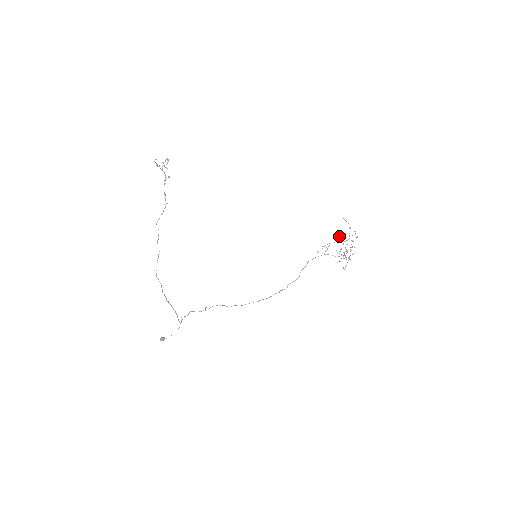
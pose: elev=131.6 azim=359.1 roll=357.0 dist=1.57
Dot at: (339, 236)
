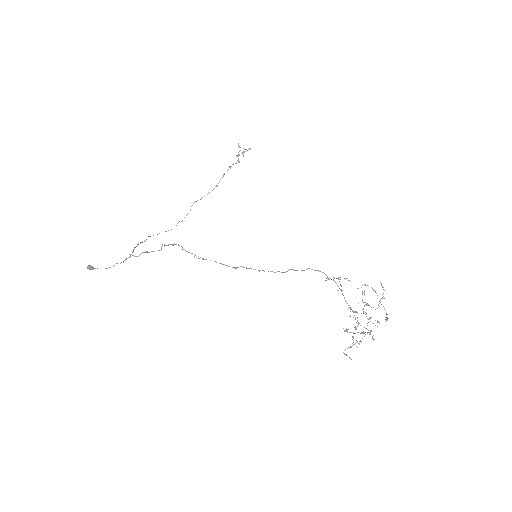
Dot at: (364, 292)
